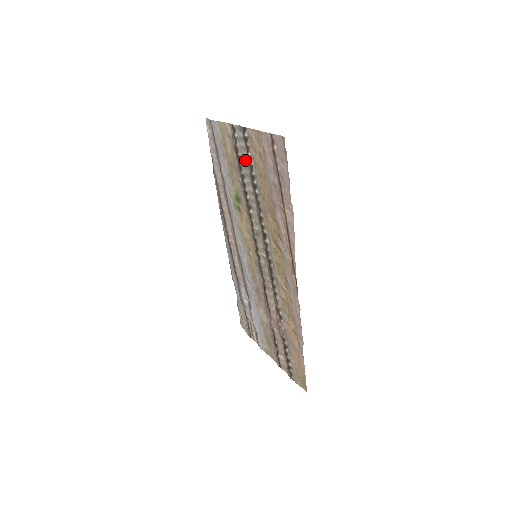
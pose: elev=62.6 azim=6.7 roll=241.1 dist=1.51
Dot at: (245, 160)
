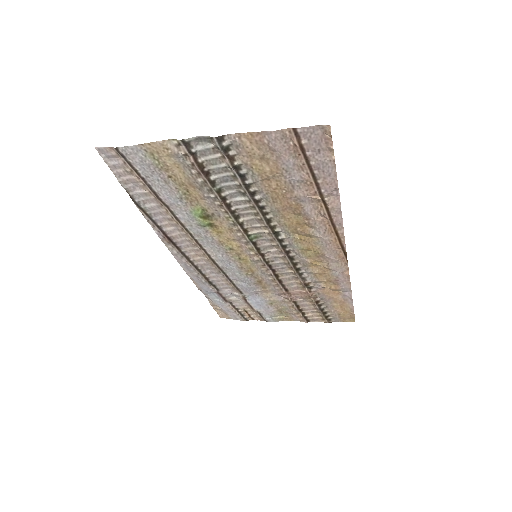
Dot at: (222, 172)
